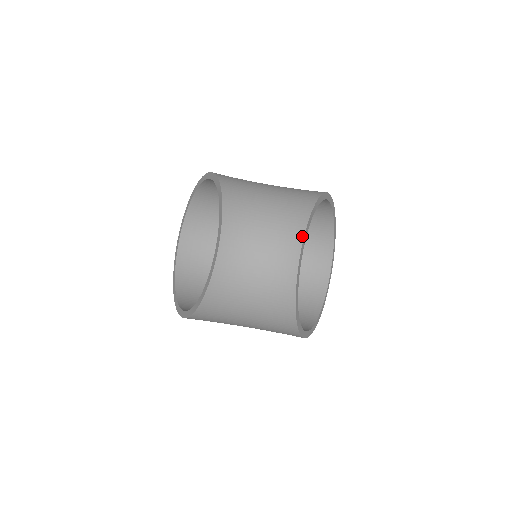
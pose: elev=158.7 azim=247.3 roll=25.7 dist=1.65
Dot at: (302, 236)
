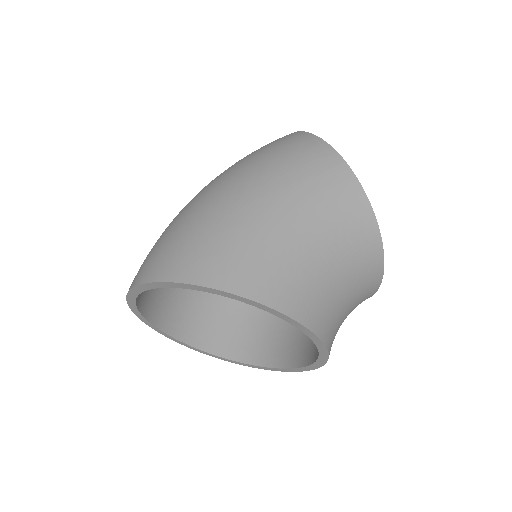
Dot at: (381, 279)
